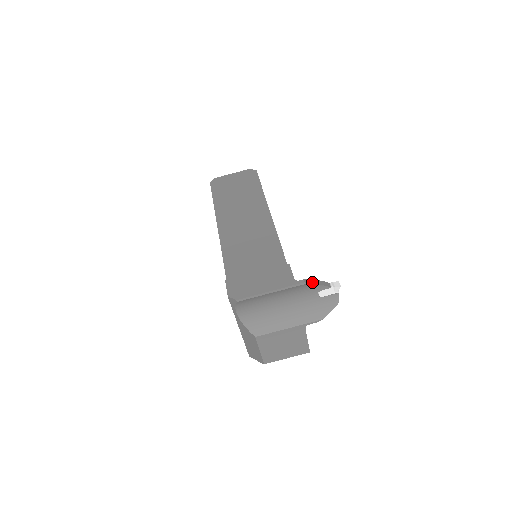
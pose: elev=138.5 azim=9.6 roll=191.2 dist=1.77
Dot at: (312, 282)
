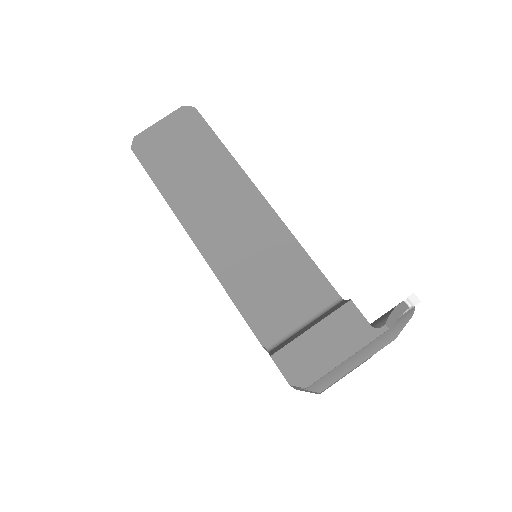
Dot at: (393, 319)
